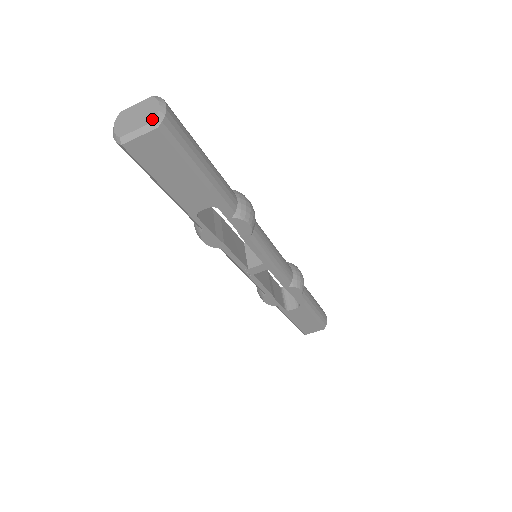
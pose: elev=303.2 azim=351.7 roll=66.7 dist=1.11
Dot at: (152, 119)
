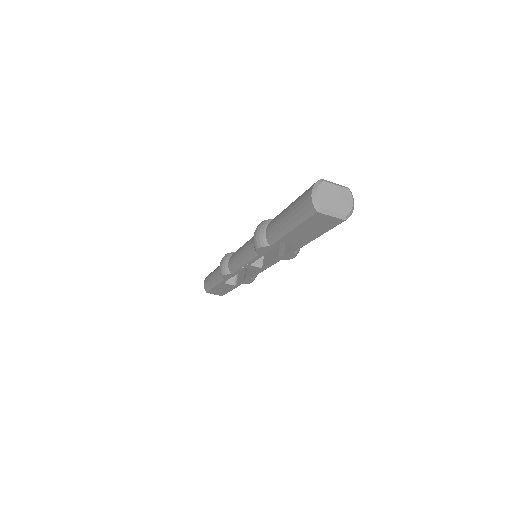
Dot at: (347, 212)
